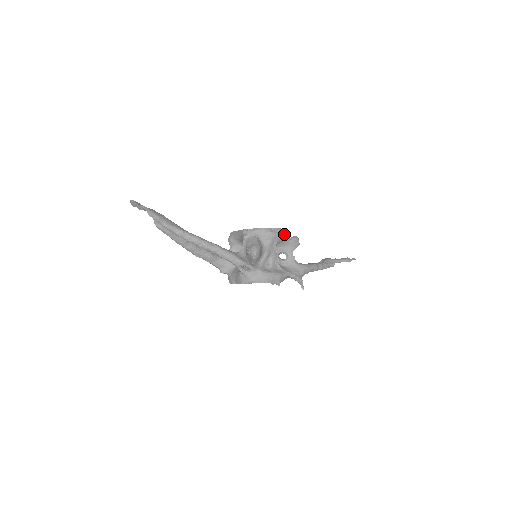
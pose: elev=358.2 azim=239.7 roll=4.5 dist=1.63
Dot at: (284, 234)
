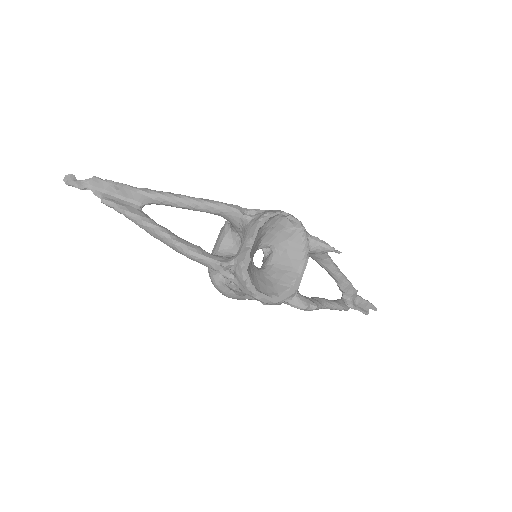
Dot at: occluded
